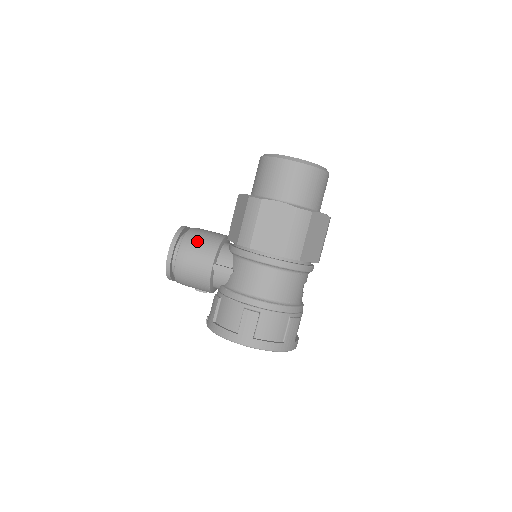
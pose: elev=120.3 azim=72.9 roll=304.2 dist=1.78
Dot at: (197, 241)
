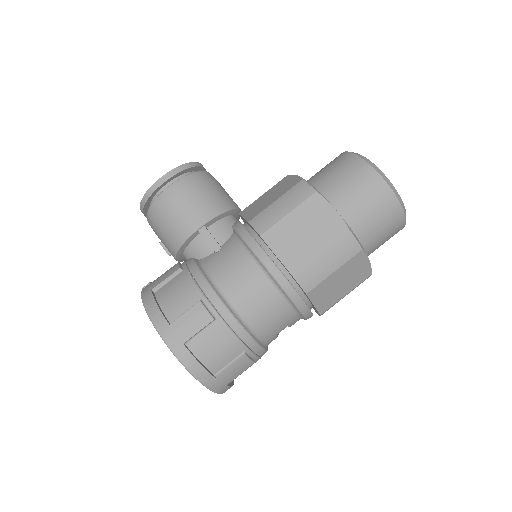
Dot at: (205, 188)
